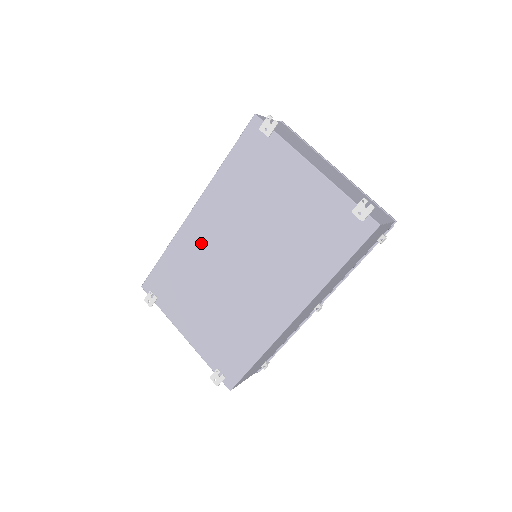
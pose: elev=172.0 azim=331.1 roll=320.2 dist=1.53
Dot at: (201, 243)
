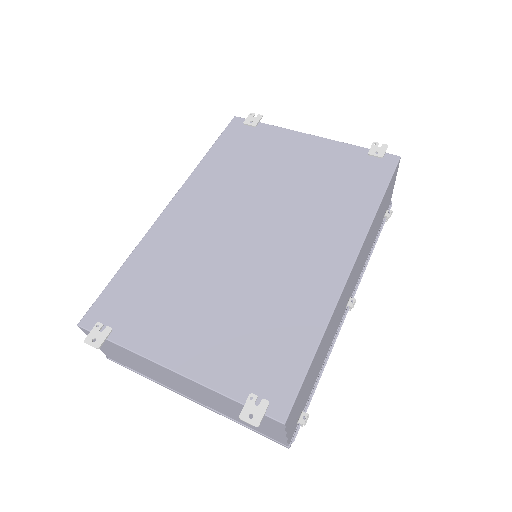
Dot at: (187, 233)
